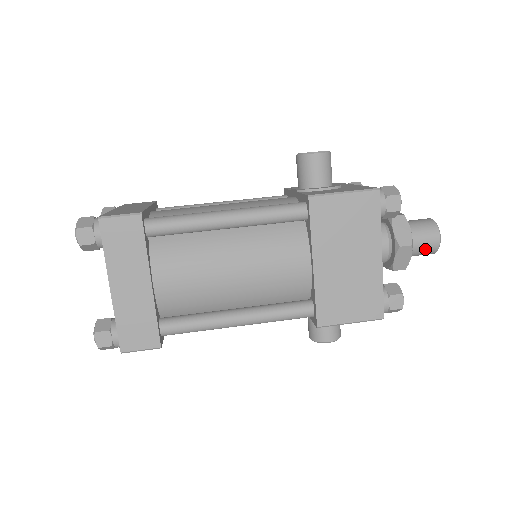
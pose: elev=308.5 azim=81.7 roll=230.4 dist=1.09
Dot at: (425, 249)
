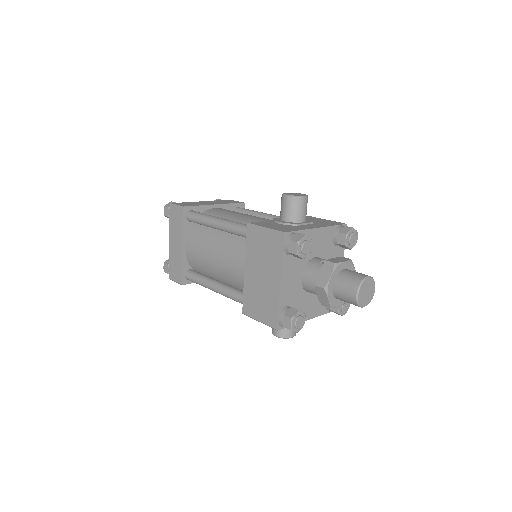
Dot at: (346, 298)
